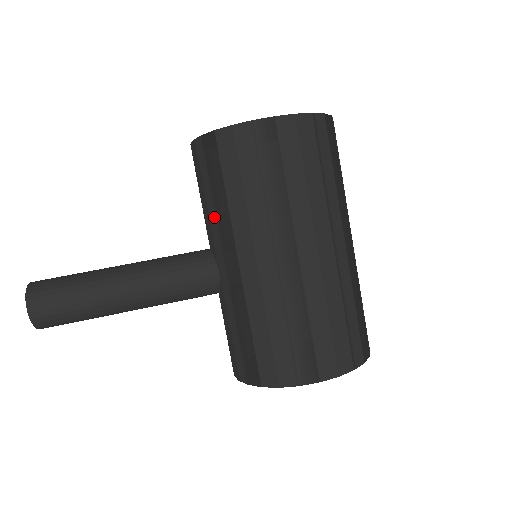
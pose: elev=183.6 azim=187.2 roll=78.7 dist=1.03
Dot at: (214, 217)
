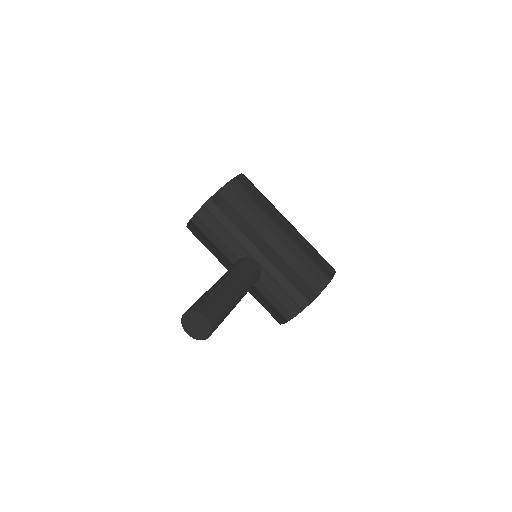
Dot at: (240, 233)
